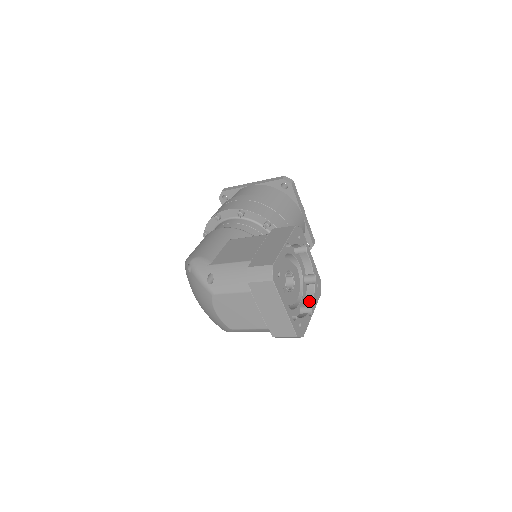
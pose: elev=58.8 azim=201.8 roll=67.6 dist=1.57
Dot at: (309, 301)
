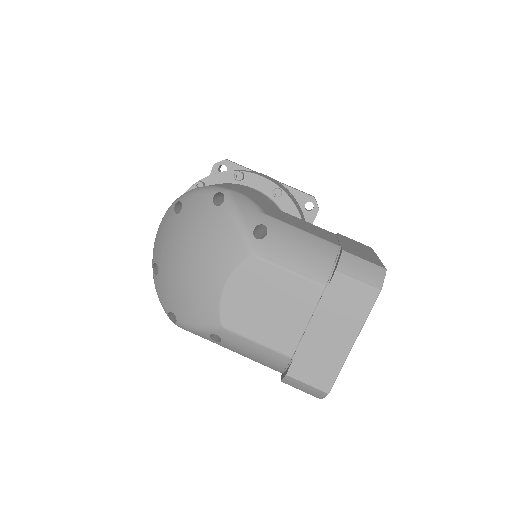
Dot at: occluded
